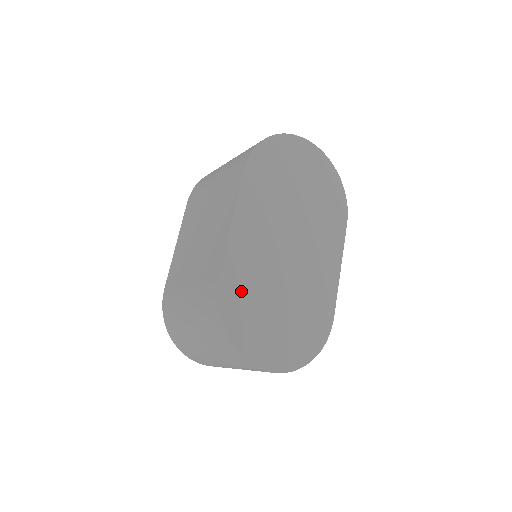
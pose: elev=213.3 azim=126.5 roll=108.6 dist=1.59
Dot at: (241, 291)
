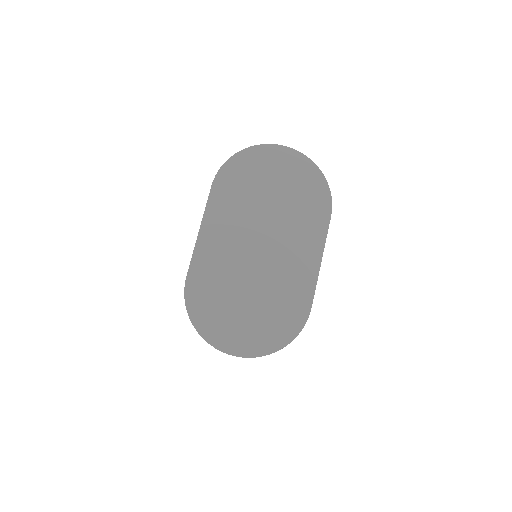
Dot at: (207, 288)
